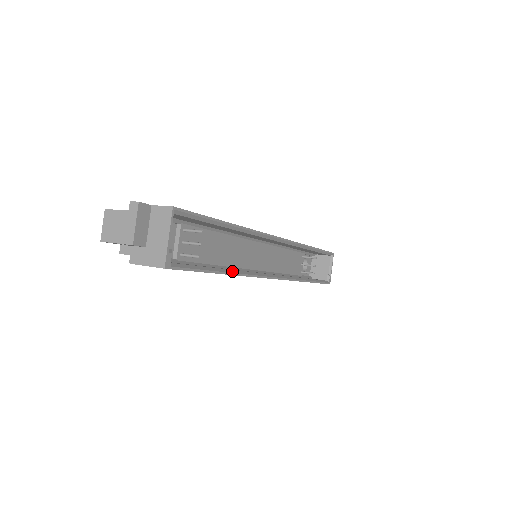
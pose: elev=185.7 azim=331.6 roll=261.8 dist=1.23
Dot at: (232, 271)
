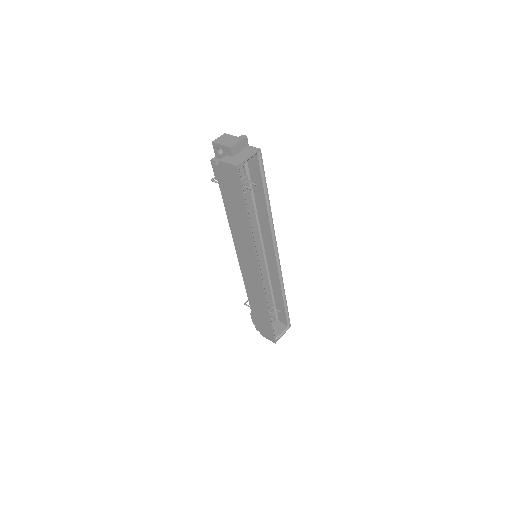
Dot at: occluded
